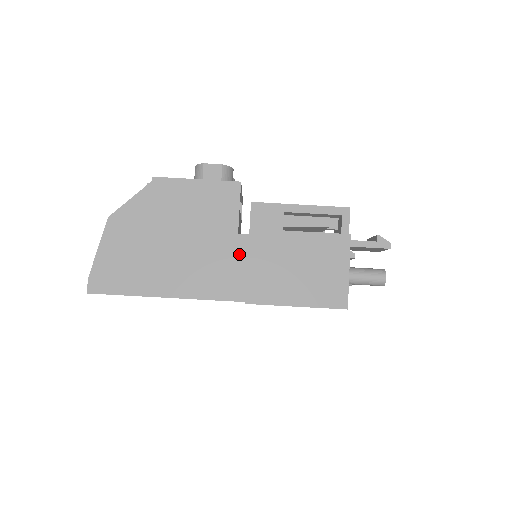
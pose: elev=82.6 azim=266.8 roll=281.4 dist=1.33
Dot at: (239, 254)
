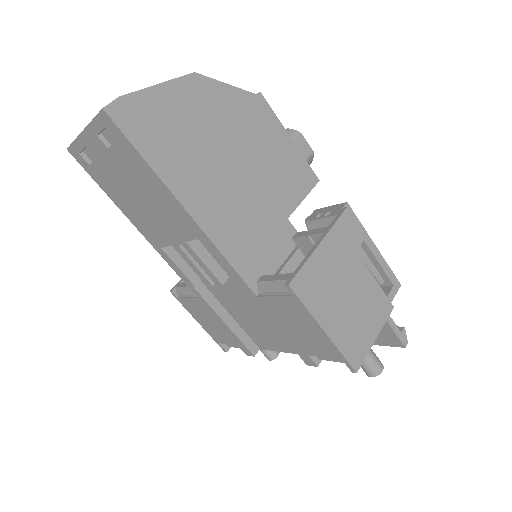
Dot at: (276, 237)
